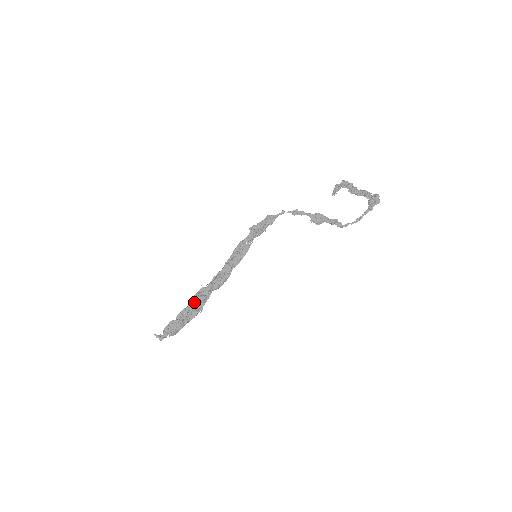
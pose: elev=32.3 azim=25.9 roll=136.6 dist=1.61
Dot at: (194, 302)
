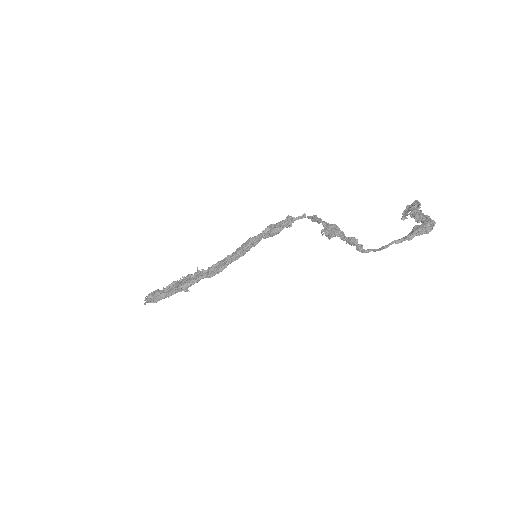
Dot at: (182, 280)
